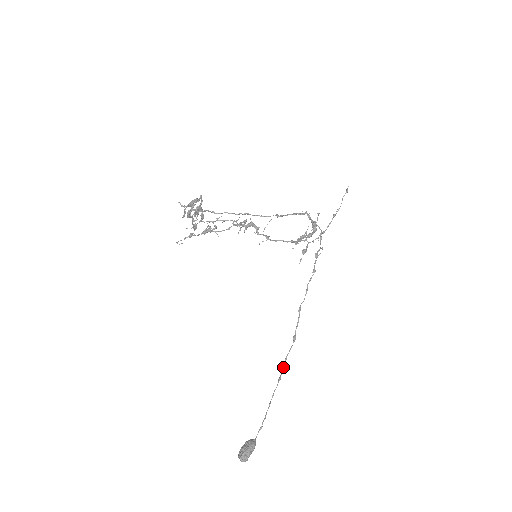
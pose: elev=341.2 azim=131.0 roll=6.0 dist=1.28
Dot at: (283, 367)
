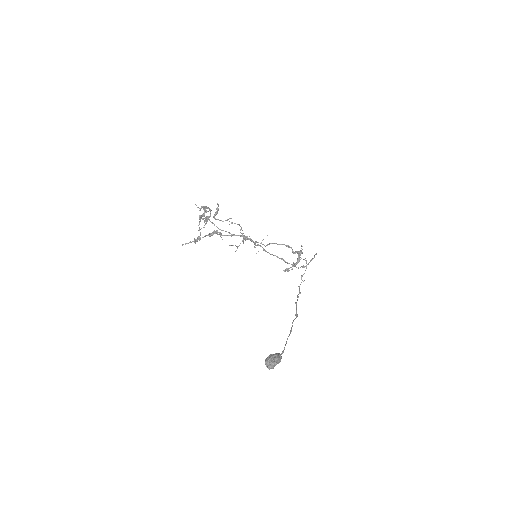
Dot at: (292, 326)
